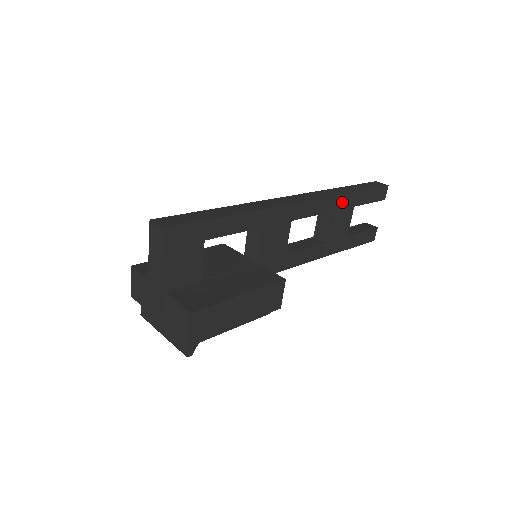
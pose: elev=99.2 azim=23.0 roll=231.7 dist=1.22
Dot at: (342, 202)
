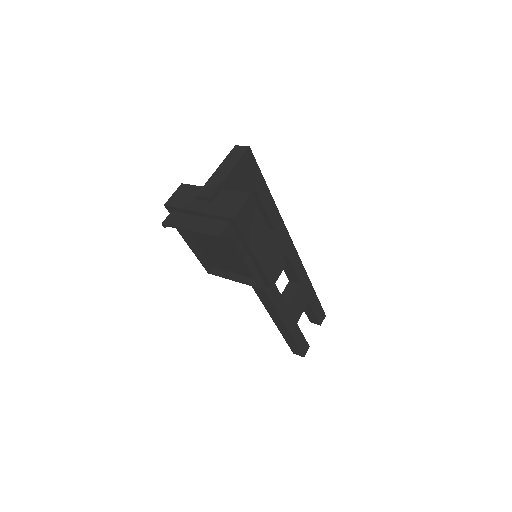
Dot at: (306, 285)
